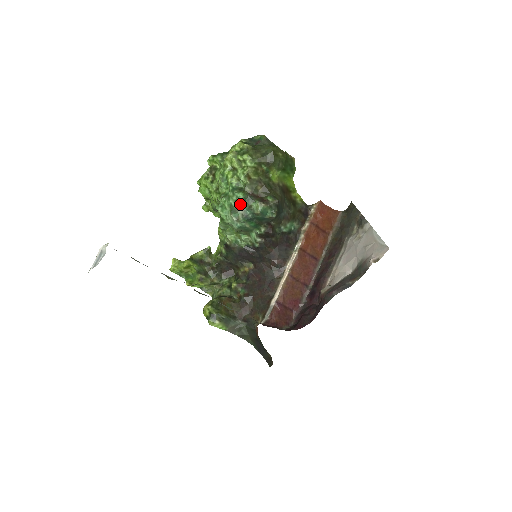
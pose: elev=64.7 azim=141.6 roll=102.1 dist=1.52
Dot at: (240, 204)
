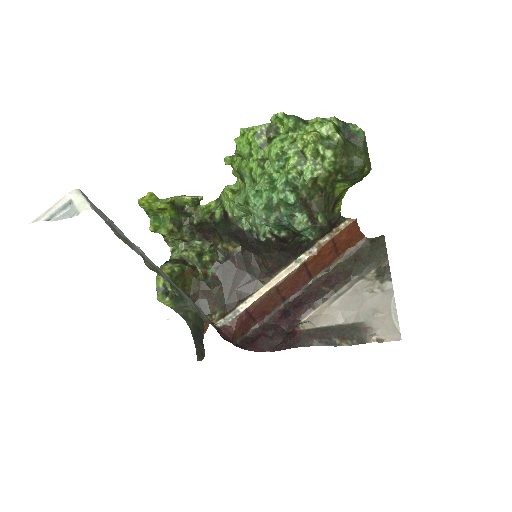
Dot at: (282, 205)
